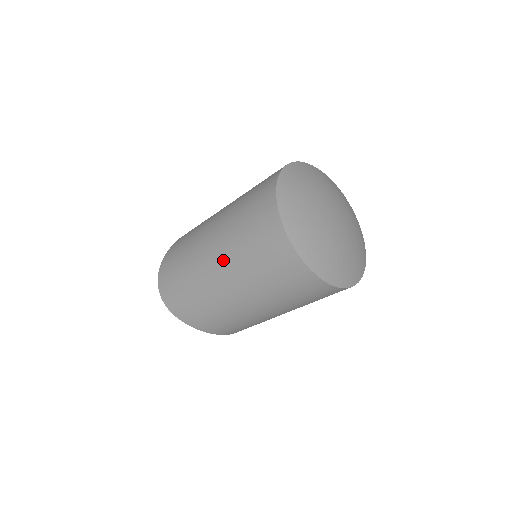
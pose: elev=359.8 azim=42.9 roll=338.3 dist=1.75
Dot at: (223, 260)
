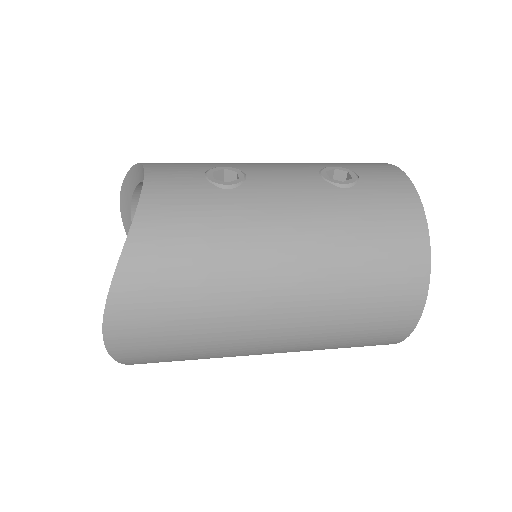
Dot at: (296, 335)
